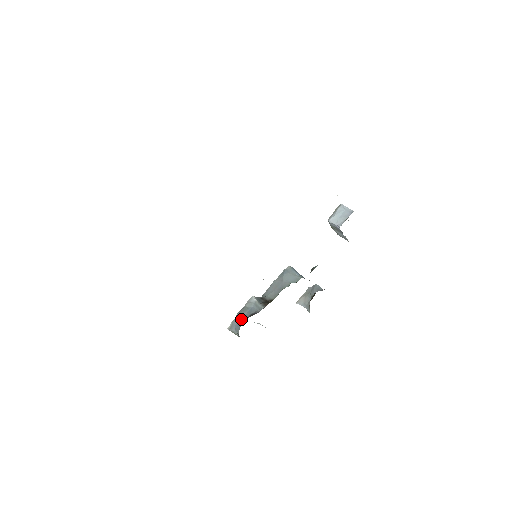
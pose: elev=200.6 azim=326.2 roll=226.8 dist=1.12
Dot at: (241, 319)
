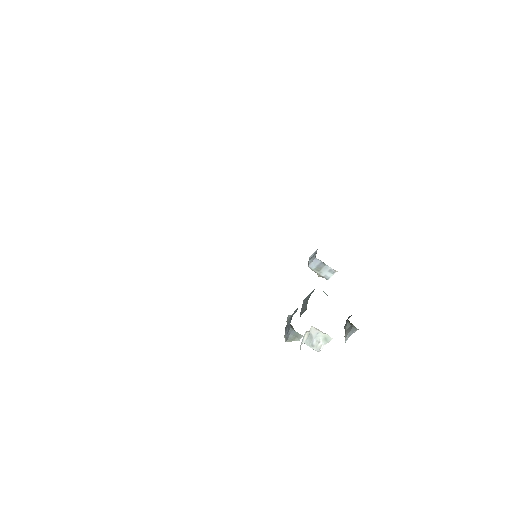
Dot at: (288, 326)
